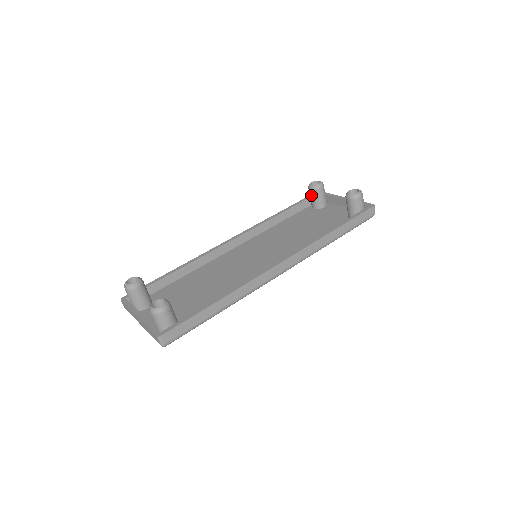
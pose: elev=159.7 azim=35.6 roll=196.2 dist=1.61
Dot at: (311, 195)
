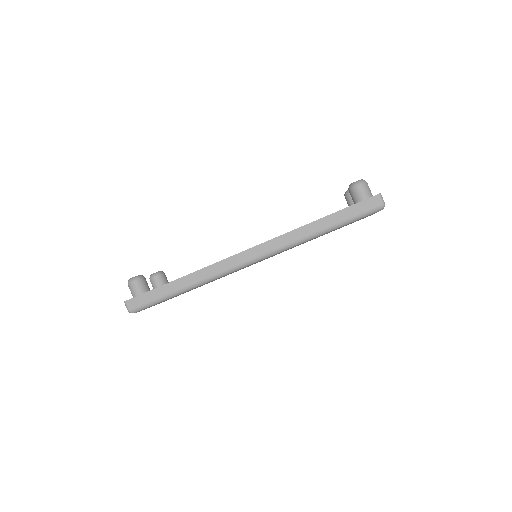
Dot at: (347, 203)
